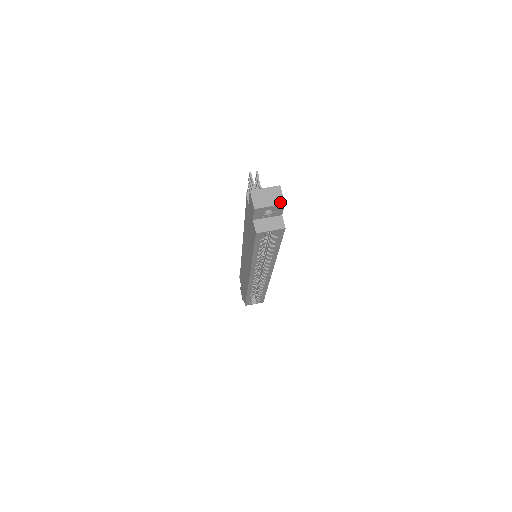
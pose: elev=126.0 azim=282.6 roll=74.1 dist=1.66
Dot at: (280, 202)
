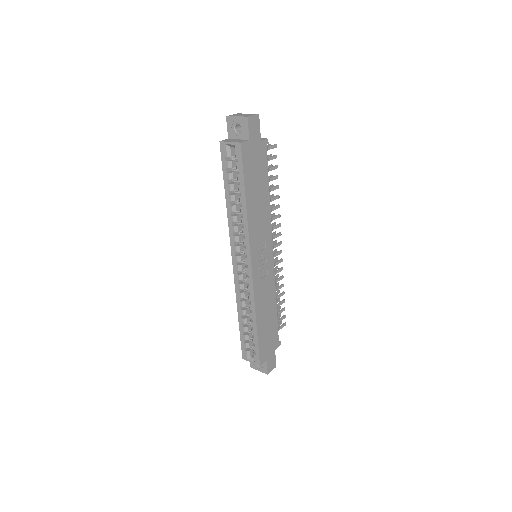
Dot at: (246, 116)
